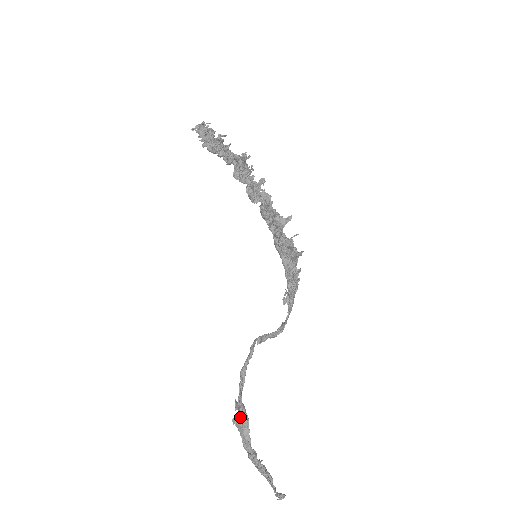
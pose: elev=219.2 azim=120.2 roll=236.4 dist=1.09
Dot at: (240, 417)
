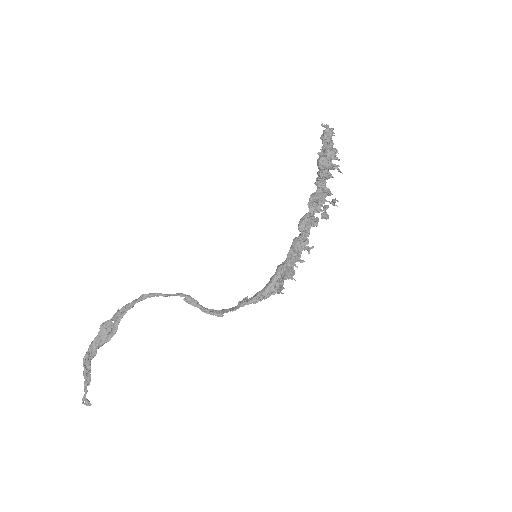
Dot at: (111, 326)
